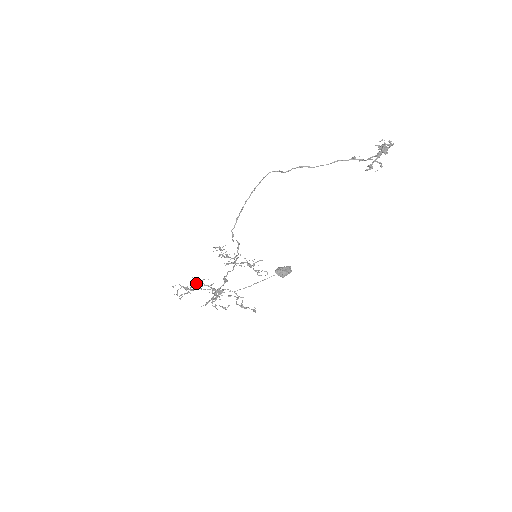
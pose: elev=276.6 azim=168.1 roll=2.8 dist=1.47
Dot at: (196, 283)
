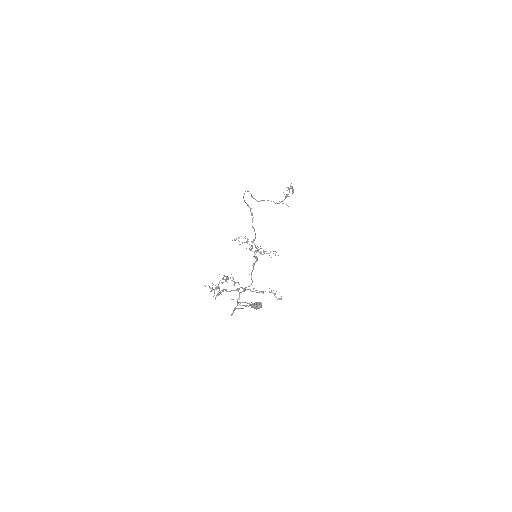
Dot at: (223, 282)
